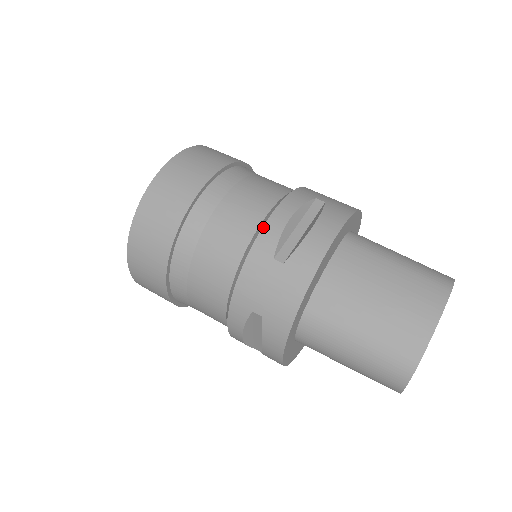
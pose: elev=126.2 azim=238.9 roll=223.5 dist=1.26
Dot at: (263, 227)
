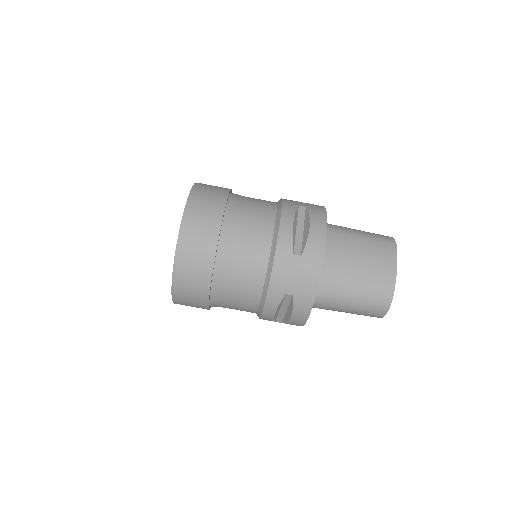
Dot at: (278, 235)
